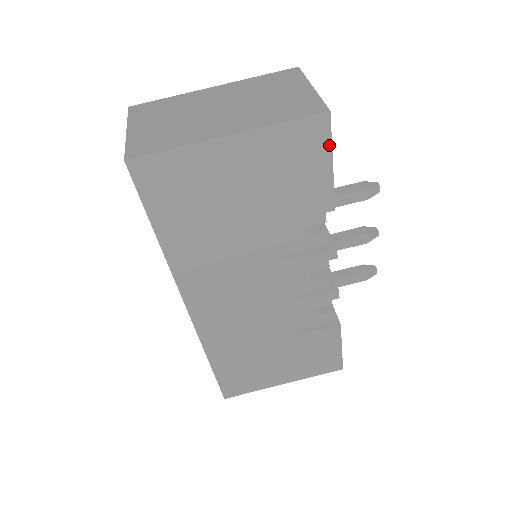
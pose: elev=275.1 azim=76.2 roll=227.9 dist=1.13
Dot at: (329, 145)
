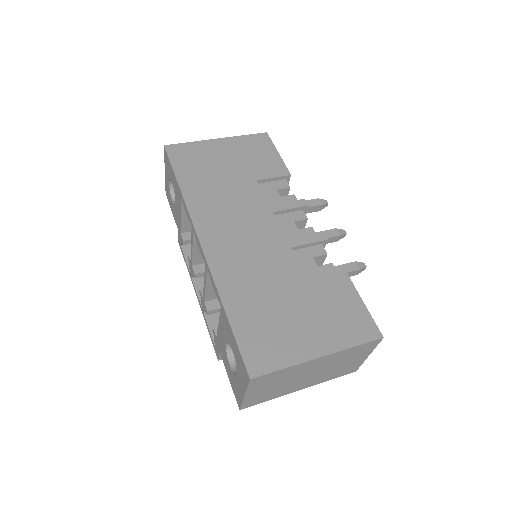
Dot at: (272, 145)
